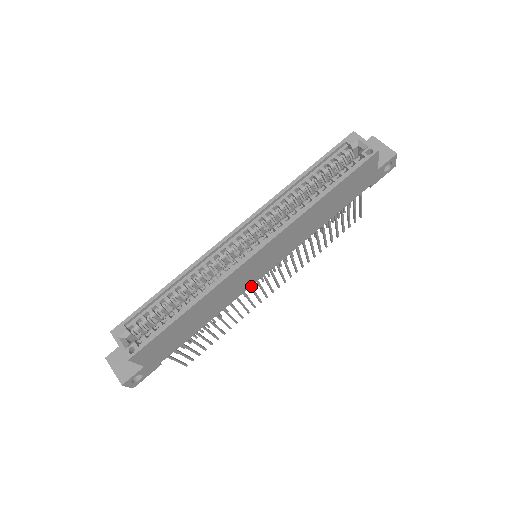
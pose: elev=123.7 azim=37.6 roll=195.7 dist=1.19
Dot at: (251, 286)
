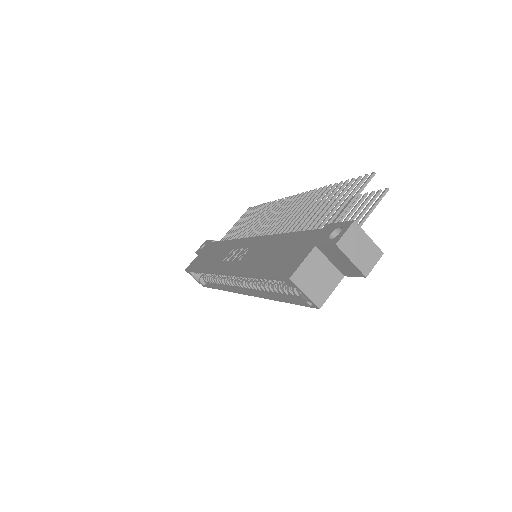
Dot at: occluded
